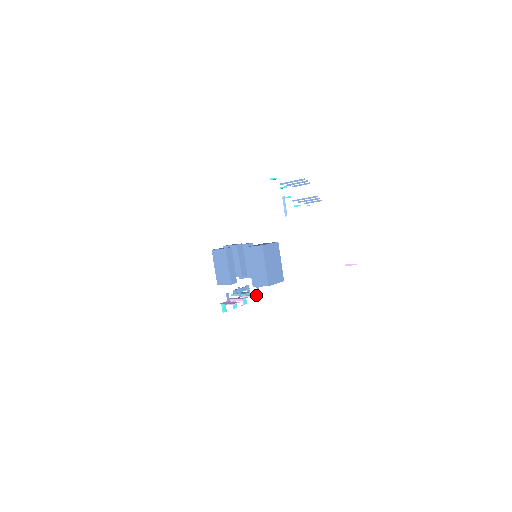
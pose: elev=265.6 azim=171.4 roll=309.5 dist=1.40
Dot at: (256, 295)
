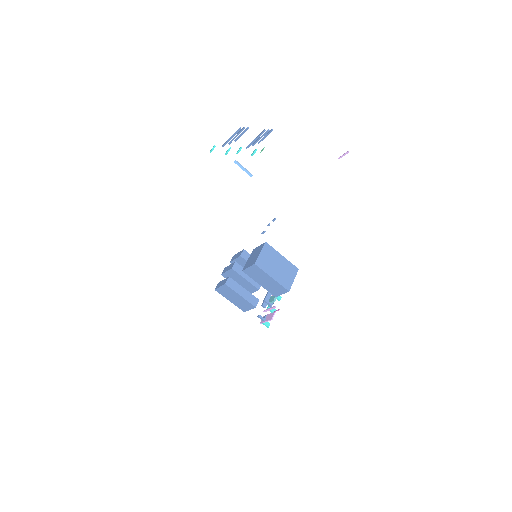
Dot at: occluded
